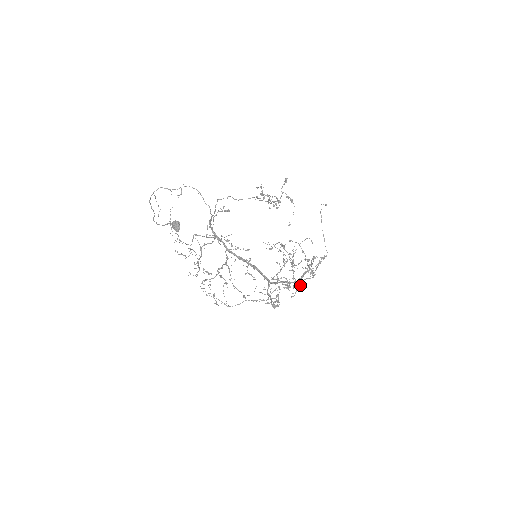
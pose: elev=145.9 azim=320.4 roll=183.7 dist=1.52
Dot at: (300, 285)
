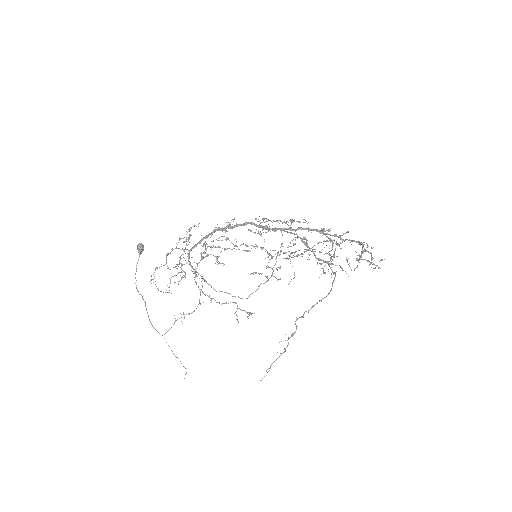
Dot at: occluded
